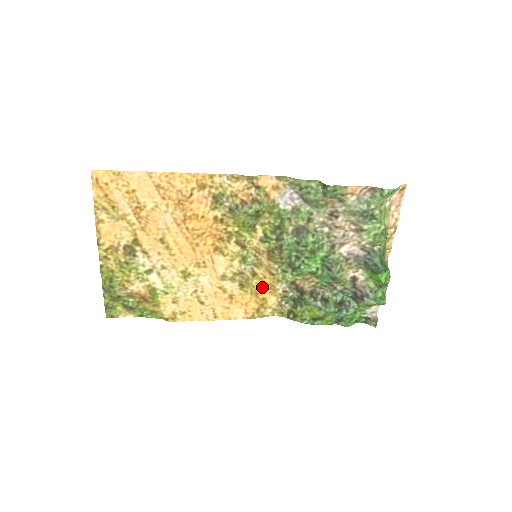
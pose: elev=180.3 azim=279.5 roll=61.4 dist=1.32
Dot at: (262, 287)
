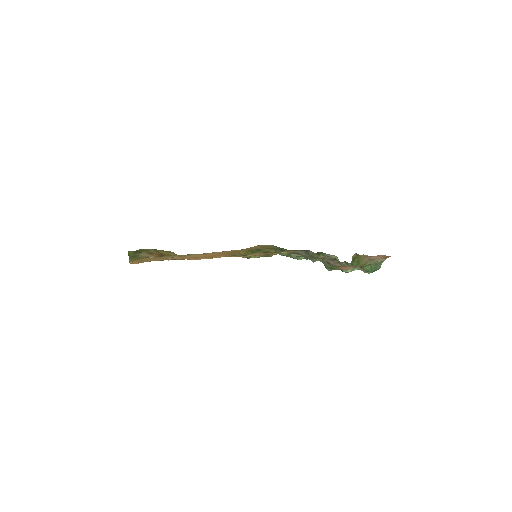
Dot at: occluded
